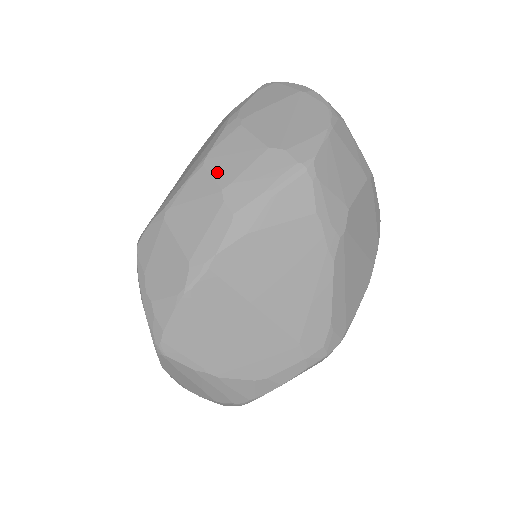
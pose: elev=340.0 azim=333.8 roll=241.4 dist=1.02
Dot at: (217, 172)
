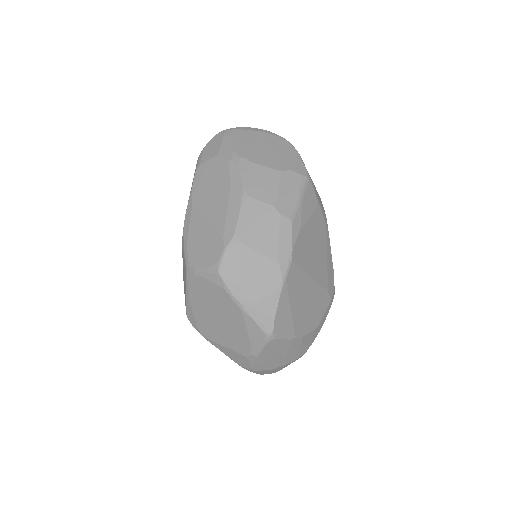
Dot at: (261, 197)
